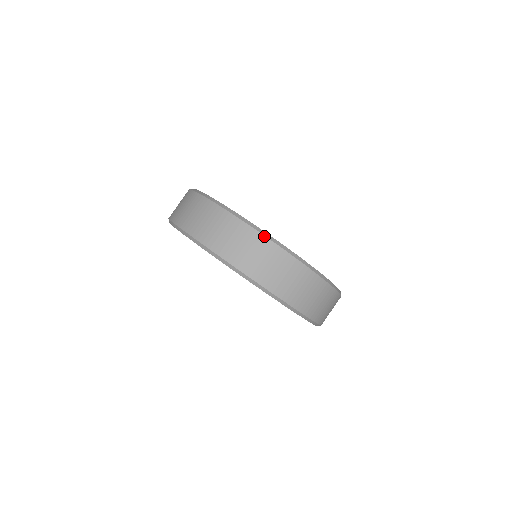
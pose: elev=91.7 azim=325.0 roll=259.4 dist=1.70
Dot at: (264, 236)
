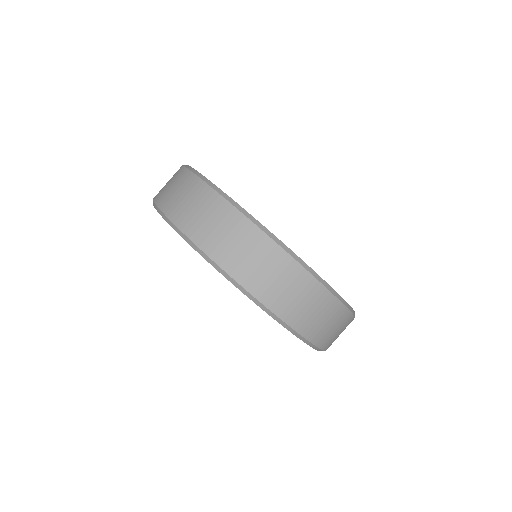
Dot at: (203, 181)
